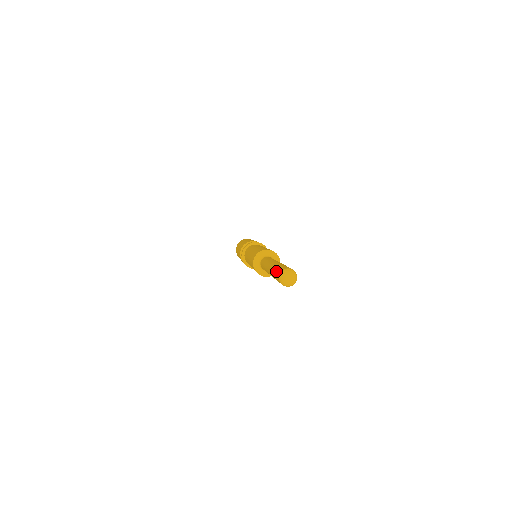
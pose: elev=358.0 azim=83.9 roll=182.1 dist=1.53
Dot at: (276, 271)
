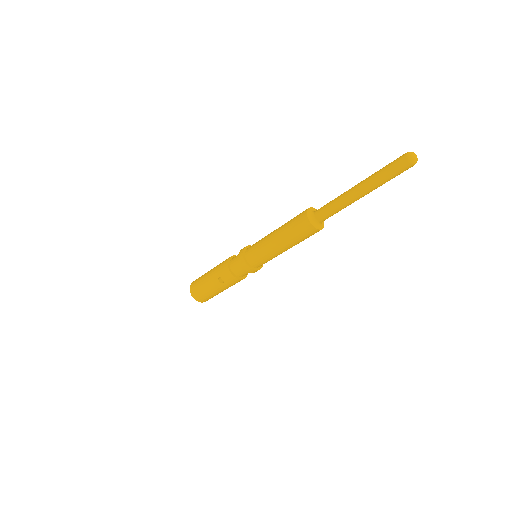
Dot at: (393, 167)
